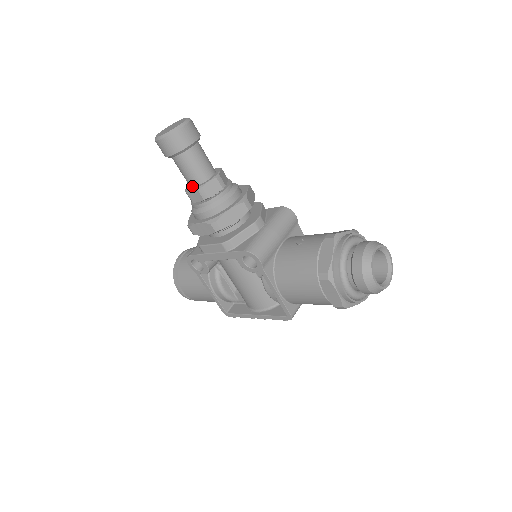
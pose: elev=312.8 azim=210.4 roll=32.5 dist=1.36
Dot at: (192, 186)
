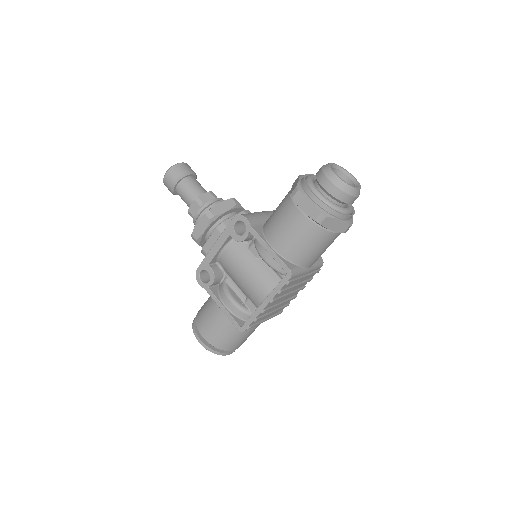
Dot at: occluded
